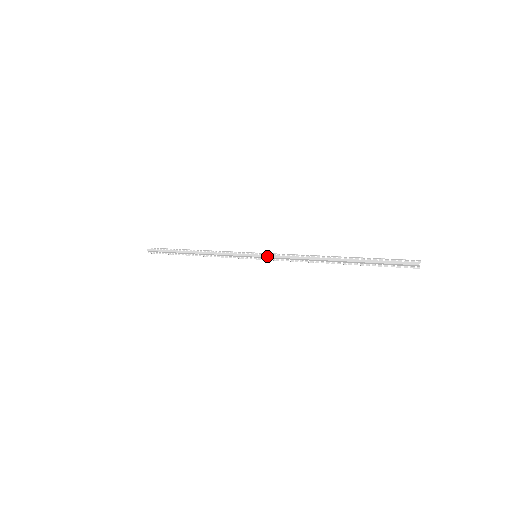
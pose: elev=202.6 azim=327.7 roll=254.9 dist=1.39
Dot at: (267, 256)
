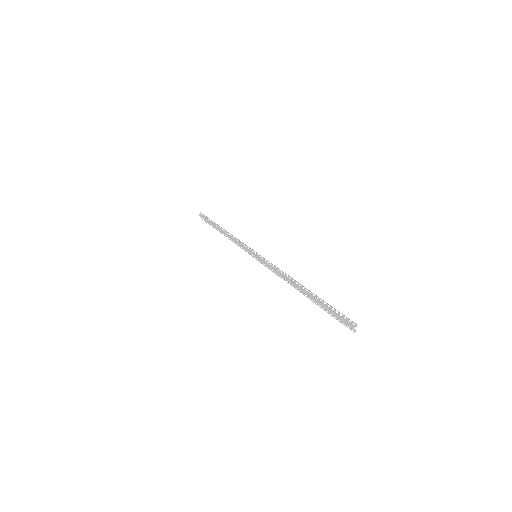
Dot at: (261, 261)
